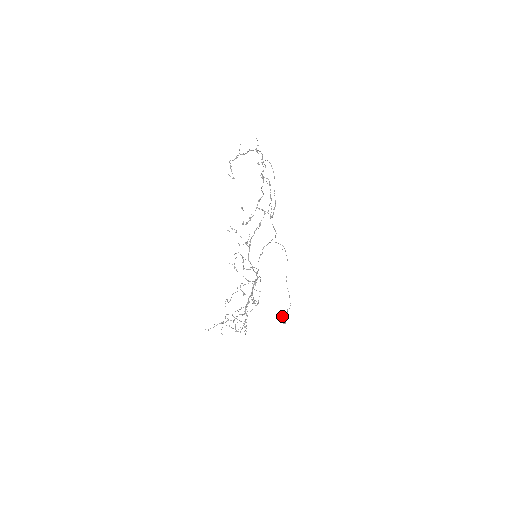
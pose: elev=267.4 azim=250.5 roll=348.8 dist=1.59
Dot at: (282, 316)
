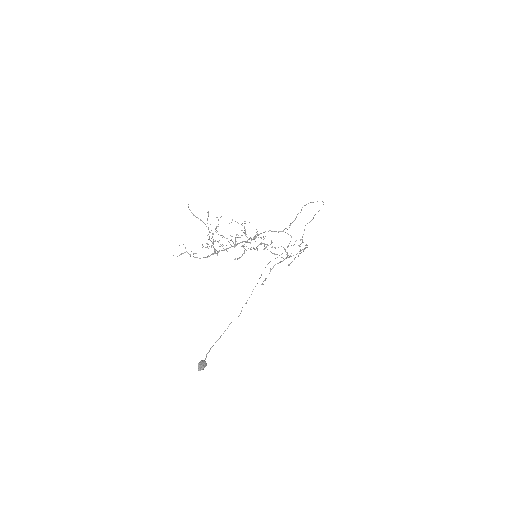
Dot at: occluded
